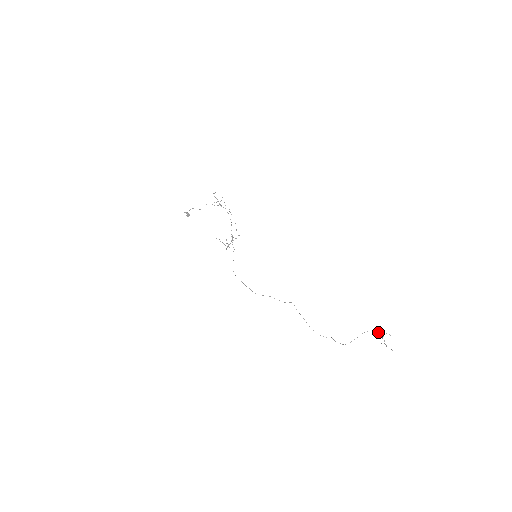
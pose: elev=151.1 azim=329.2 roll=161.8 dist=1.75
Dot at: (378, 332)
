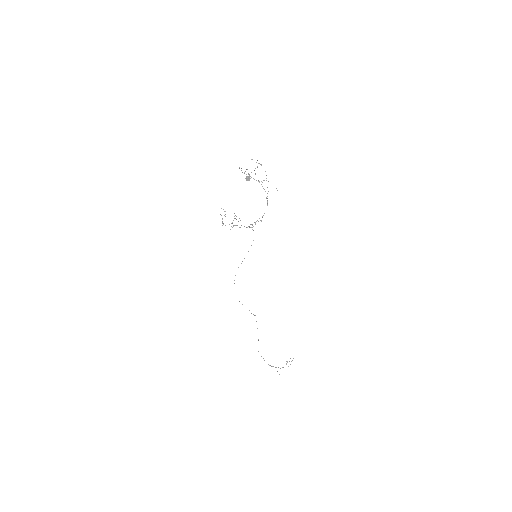
Dot at: occluded
